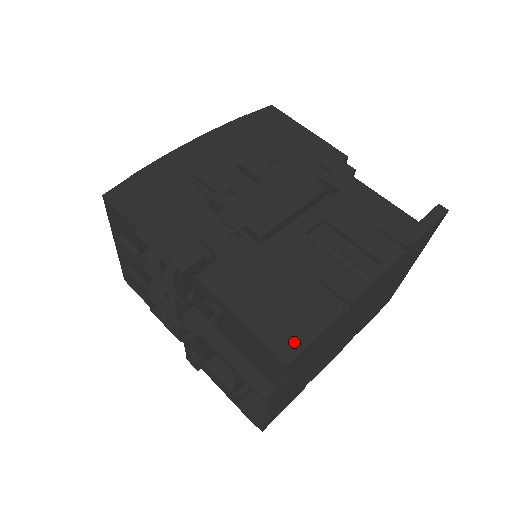
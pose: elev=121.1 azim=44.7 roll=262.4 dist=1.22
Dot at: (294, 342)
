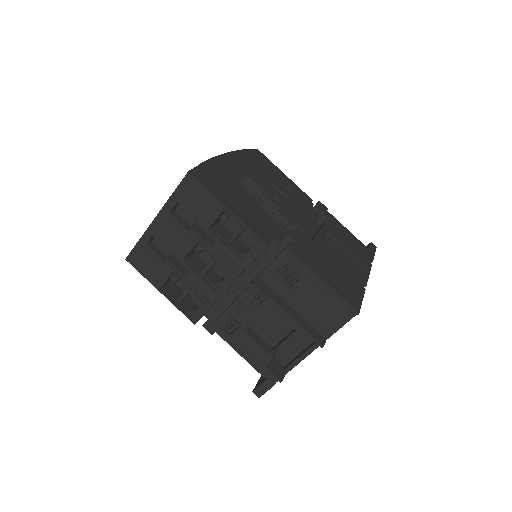
Dot at: (355, 301)
